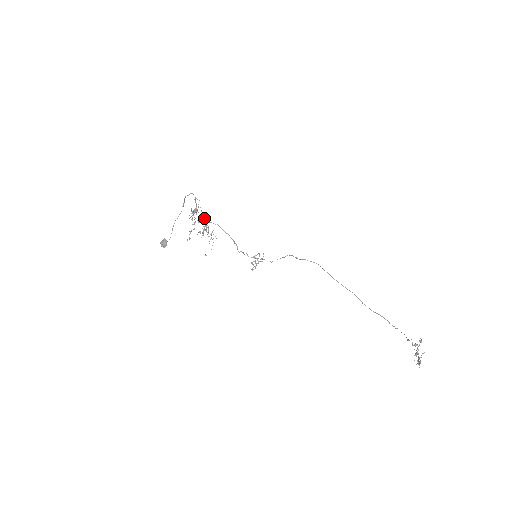
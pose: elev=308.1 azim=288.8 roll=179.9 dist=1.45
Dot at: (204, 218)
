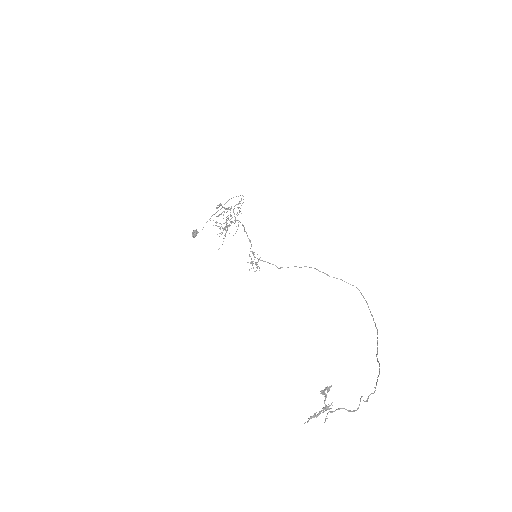
Dot at: occluded
